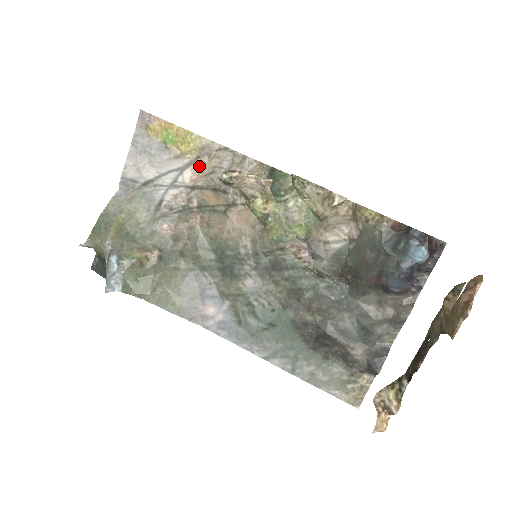
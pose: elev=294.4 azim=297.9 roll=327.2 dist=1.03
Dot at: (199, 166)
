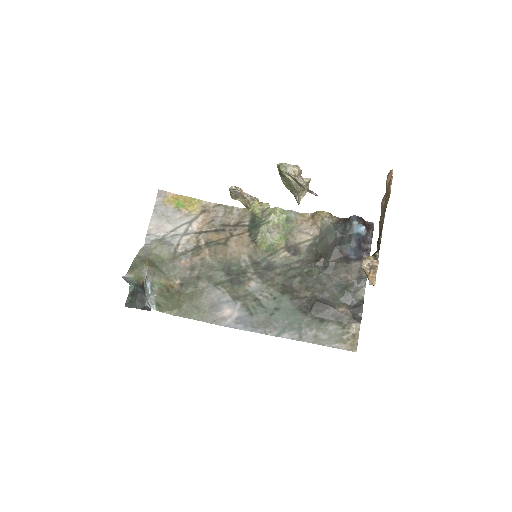
Dot at: (202, 219)
